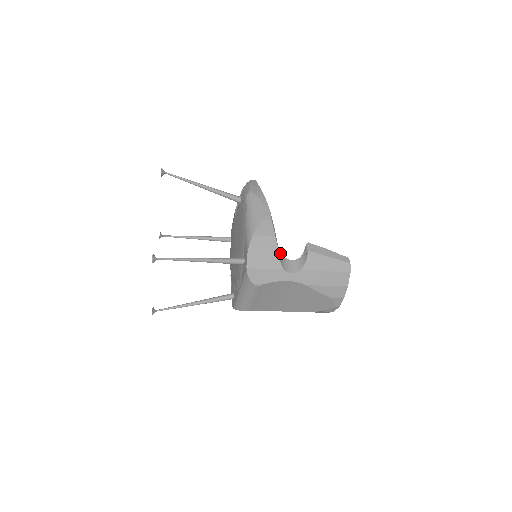
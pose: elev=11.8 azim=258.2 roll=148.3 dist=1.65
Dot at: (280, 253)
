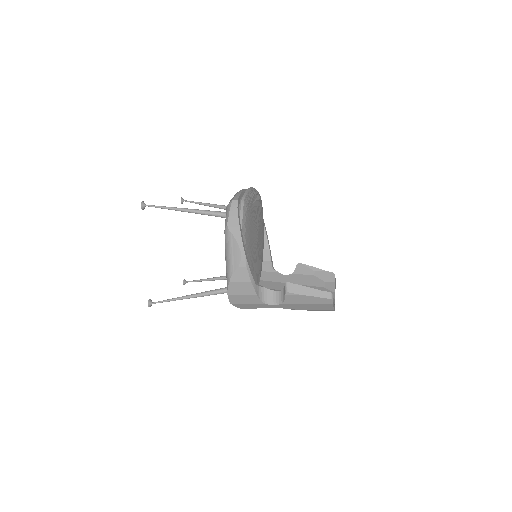
Dot at: (262, 287)
